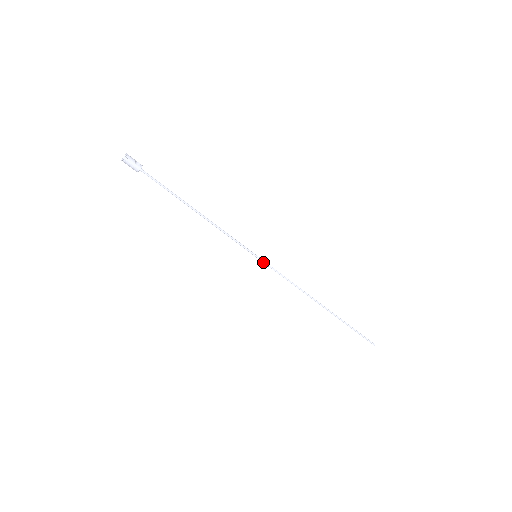
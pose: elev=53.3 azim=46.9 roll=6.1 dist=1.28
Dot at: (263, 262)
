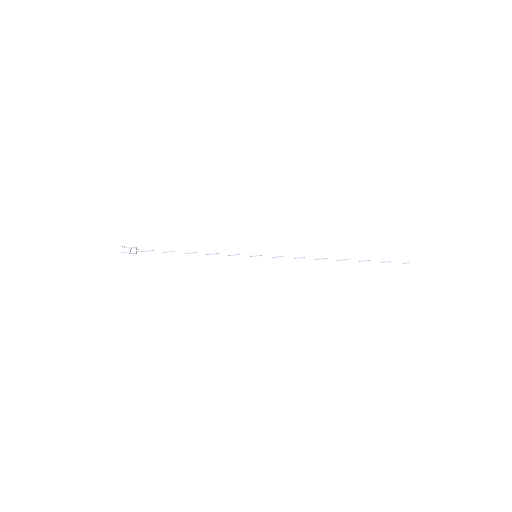
Dot at: occluded
